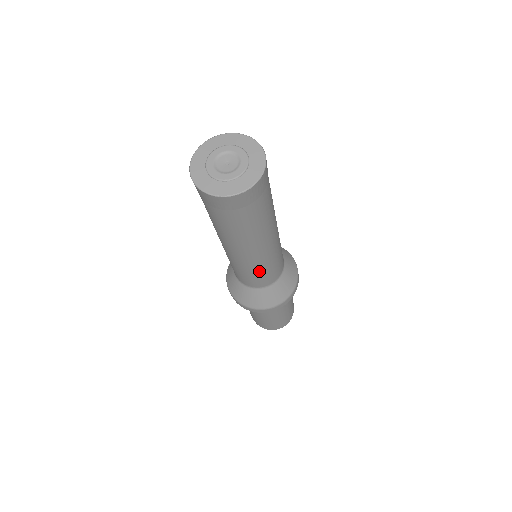
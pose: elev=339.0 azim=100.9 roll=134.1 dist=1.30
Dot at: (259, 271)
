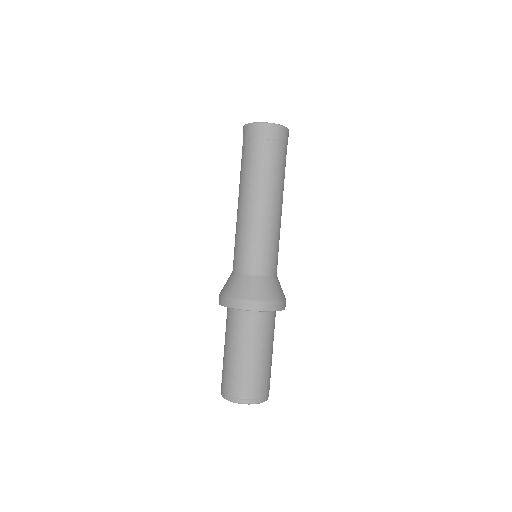
Dot at: (274, 240)
